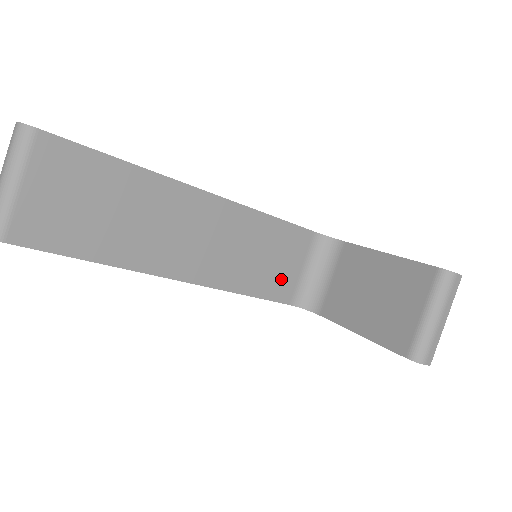
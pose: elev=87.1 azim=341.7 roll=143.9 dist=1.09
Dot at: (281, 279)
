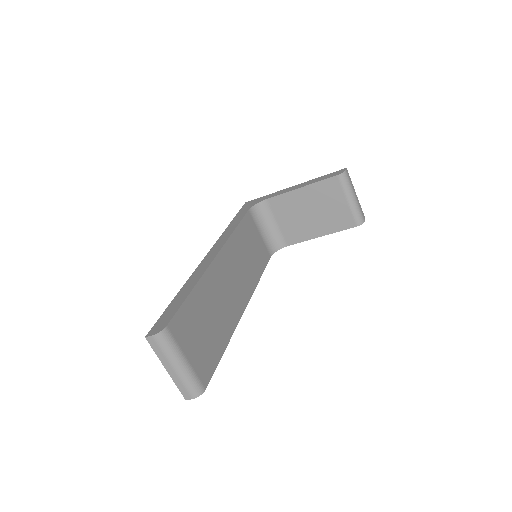
Dot at: (260, 251)
